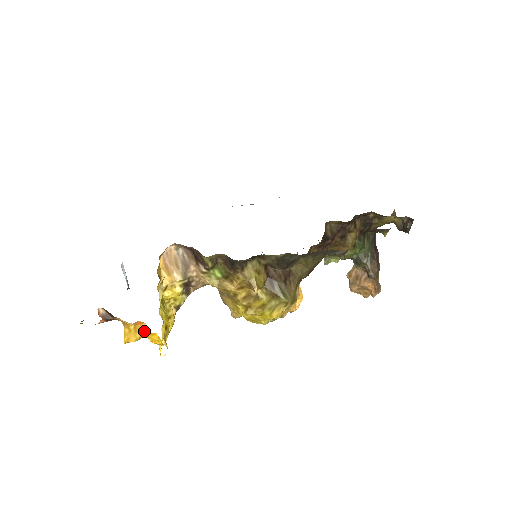
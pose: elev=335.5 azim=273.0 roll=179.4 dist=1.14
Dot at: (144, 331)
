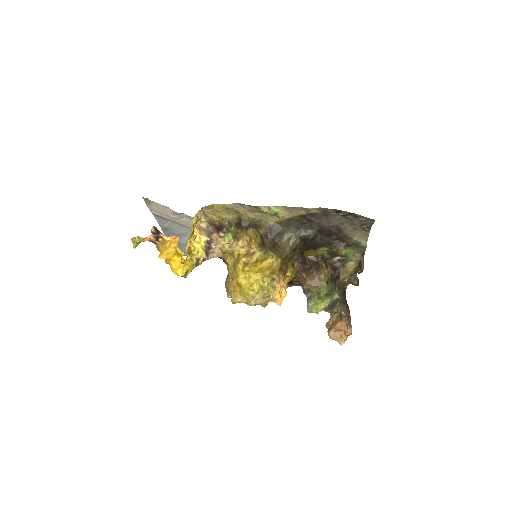
Dot at: (175, 245)
